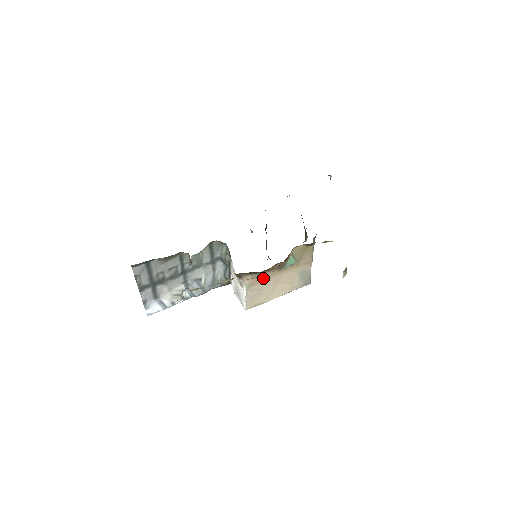
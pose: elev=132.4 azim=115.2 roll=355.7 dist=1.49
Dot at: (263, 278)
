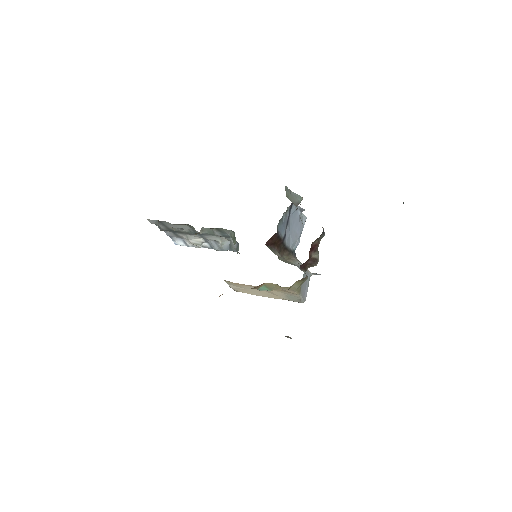
Dot at: (242, 284)
